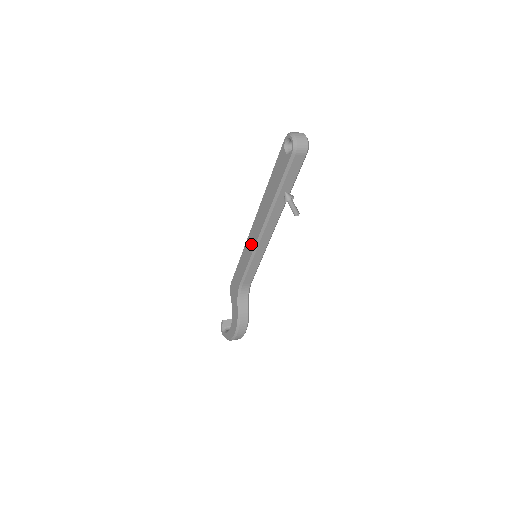
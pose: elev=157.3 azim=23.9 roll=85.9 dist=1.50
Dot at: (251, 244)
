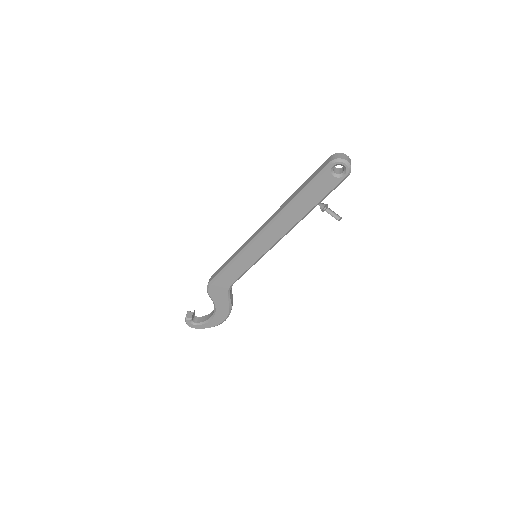
Dot at: (258, 251)
